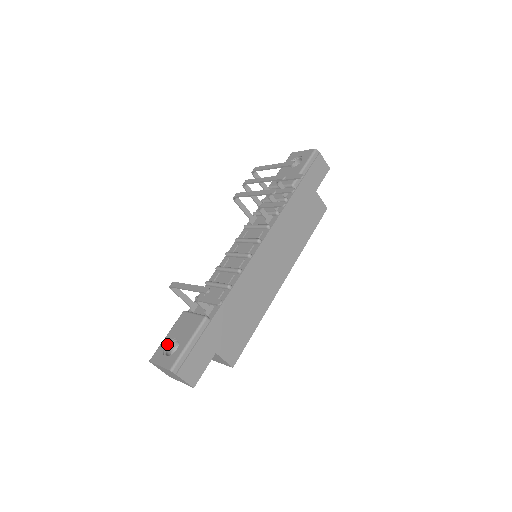
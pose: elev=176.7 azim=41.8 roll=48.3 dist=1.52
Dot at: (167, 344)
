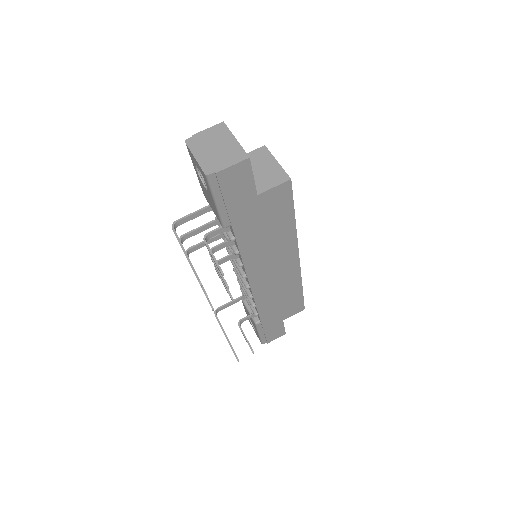
Dot at: occluded
